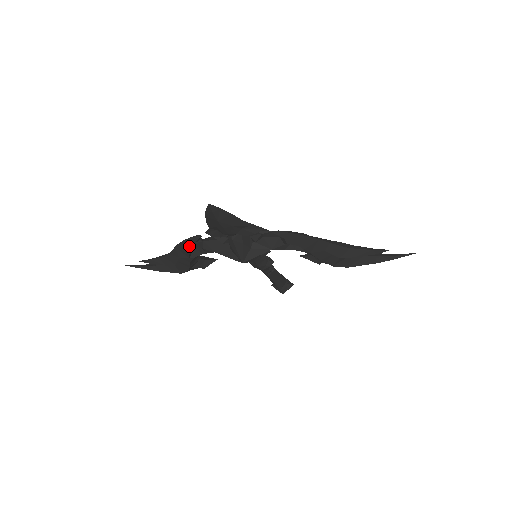
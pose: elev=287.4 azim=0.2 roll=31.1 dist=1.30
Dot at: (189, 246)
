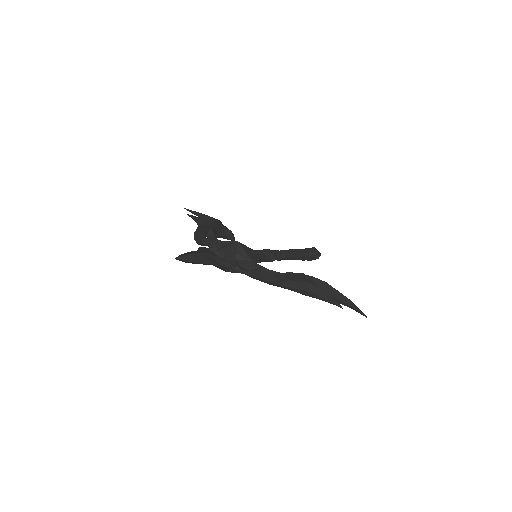
Dot at: occluded
